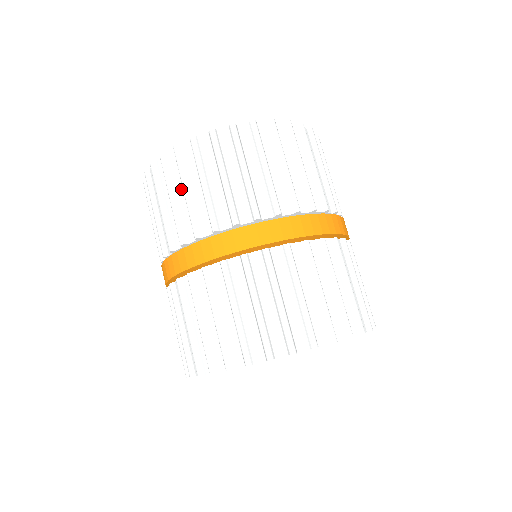
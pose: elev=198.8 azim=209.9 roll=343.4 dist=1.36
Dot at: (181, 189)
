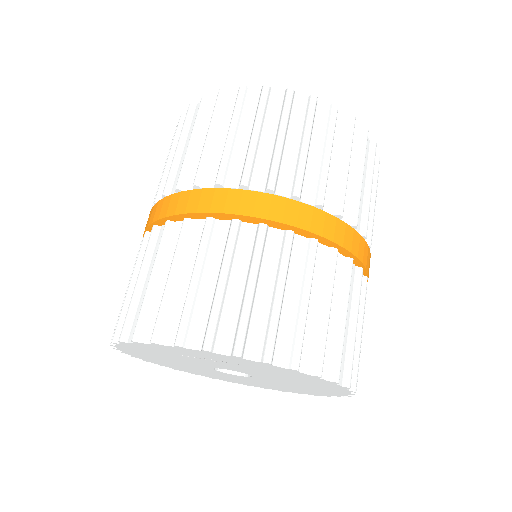
Dot at: (297, 138)
